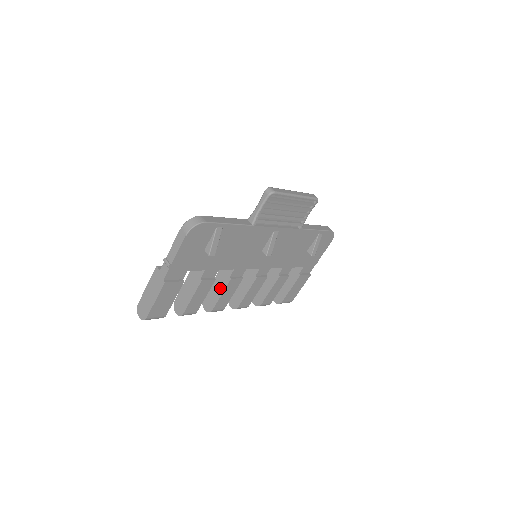
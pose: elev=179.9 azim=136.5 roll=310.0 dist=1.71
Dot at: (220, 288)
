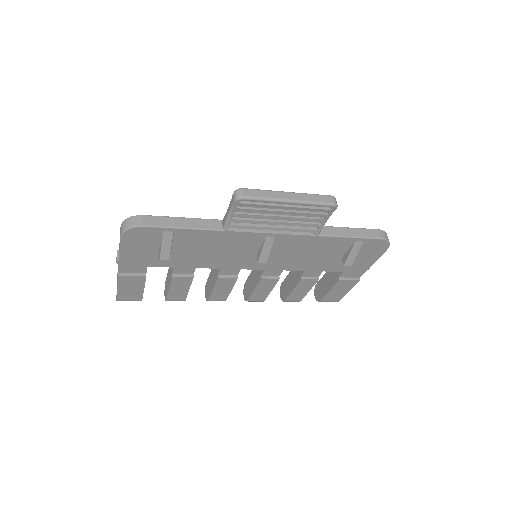
Dot at: (213, 281)
